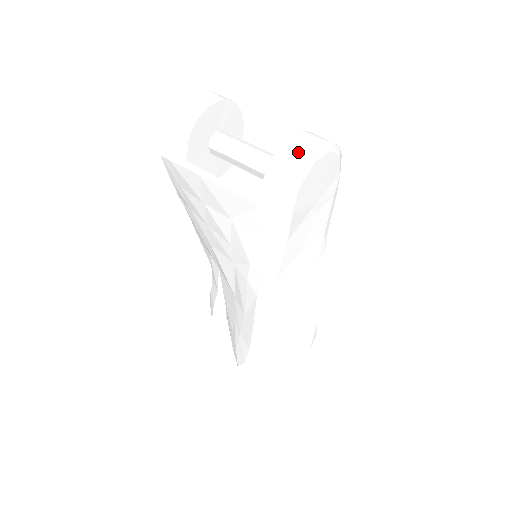
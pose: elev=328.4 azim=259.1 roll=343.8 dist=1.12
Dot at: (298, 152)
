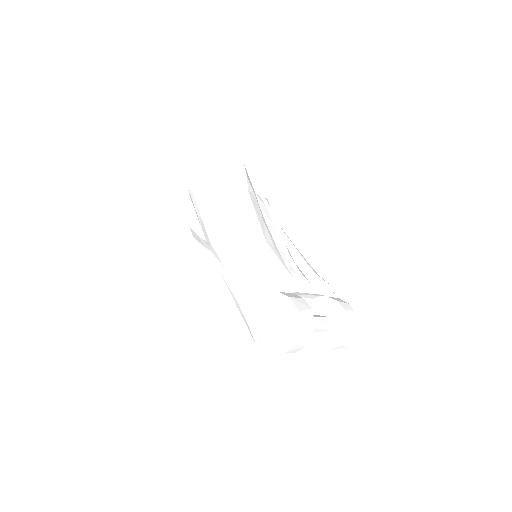
Dot at: (341, 348)
